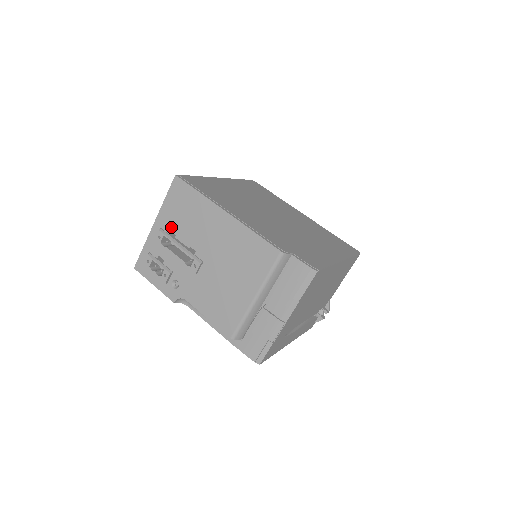
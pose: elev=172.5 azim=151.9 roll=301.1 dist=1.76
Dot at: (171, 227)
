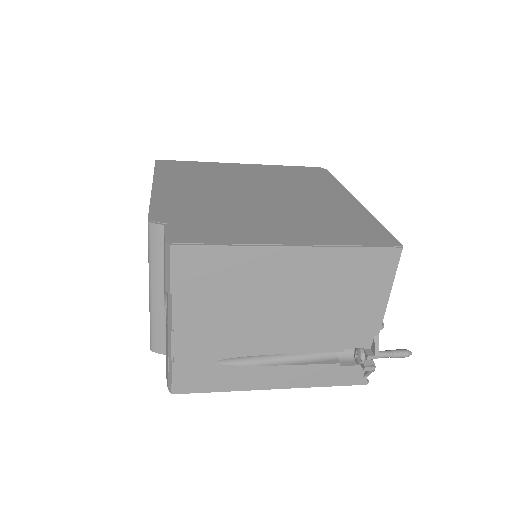
Dot at: occluded
